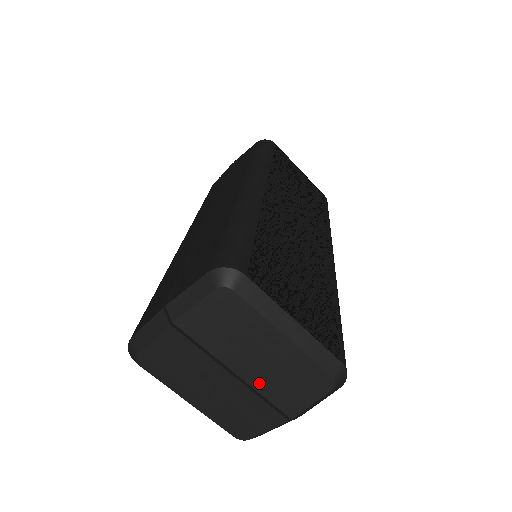
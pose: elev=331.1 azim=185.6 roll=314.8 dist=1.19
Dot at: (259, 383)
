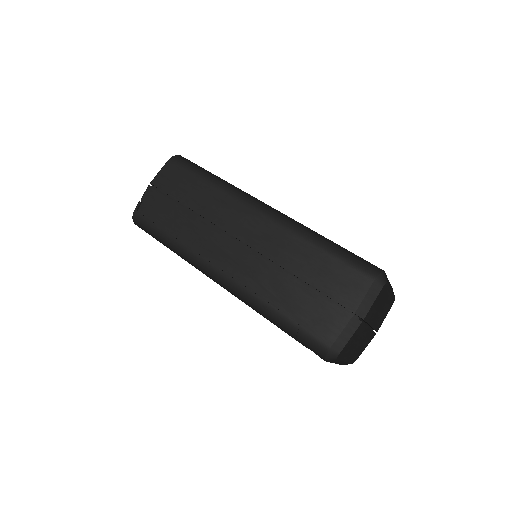
Dot at: (376, 324)
